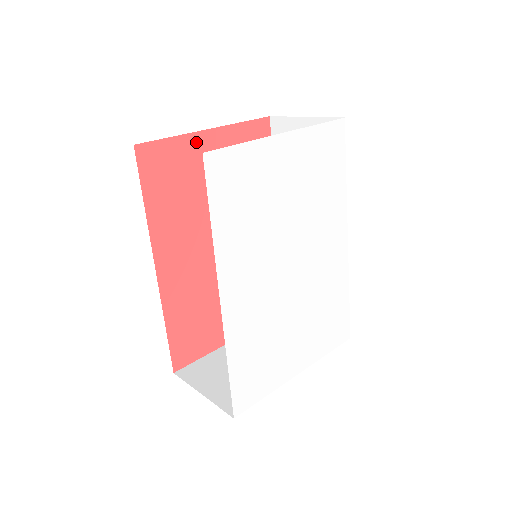
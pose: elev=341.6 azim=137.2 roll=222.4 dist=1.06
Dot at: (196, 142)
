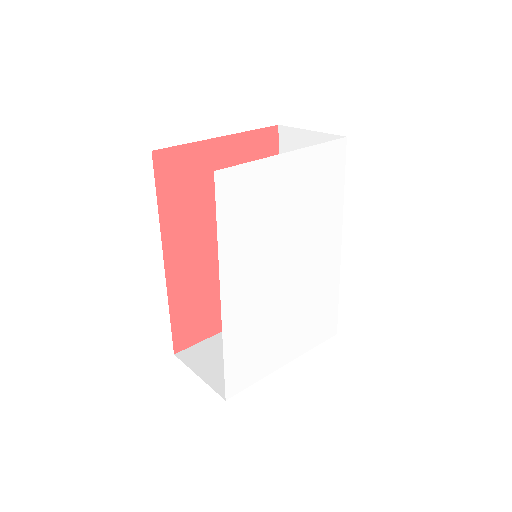
Dot at: (208, 148)
